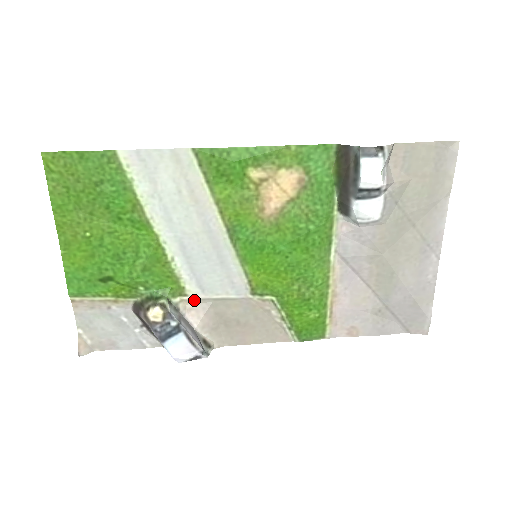
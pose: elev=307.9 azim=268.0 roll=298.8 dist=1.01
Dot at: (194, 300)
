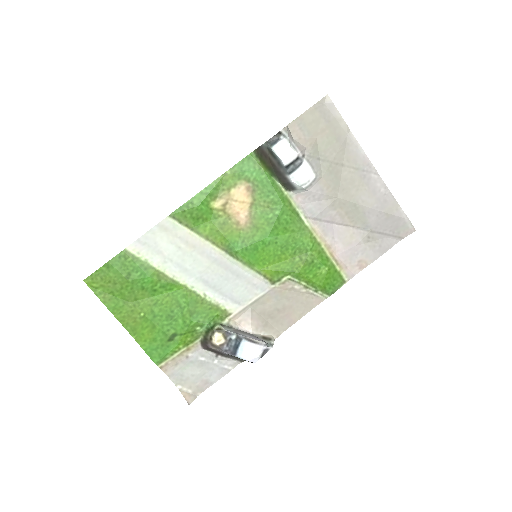
Dot at: (238, 314)
